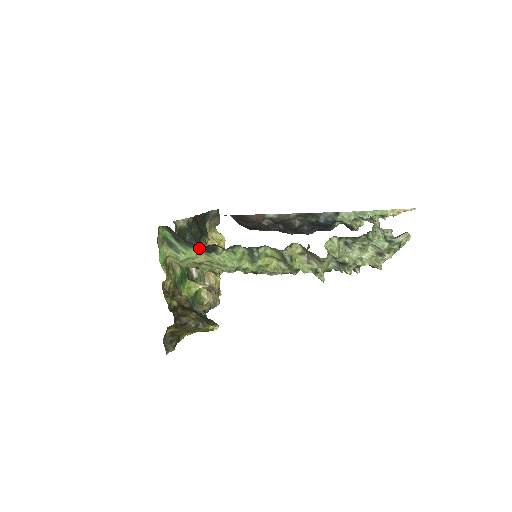
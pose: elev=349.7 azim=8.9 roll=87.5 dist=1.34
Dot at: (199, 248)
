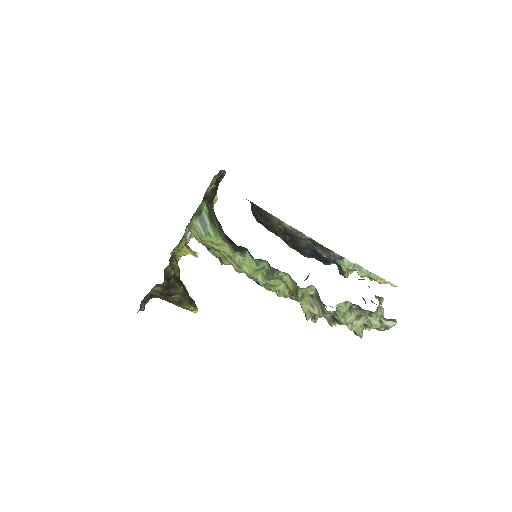
Dot at: (228, 241)
